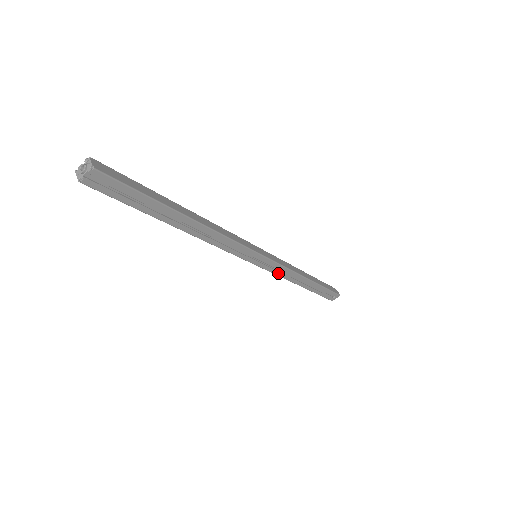
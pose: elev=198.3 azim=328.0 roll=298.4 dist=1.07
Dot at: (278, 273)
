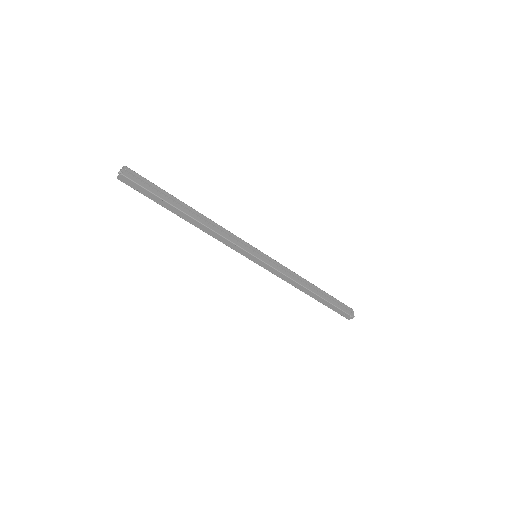
Dot at: (283, 272)
